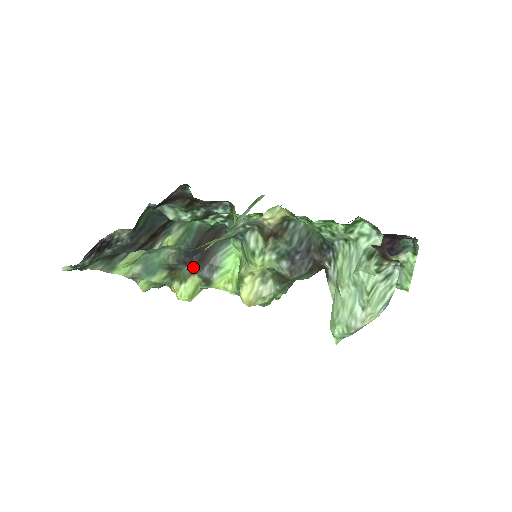
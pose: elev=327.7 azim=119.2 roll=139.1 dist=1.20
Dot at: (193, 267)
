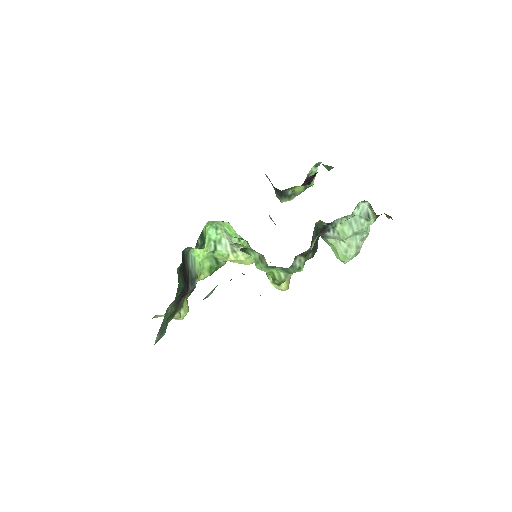
Dot at: occluded
